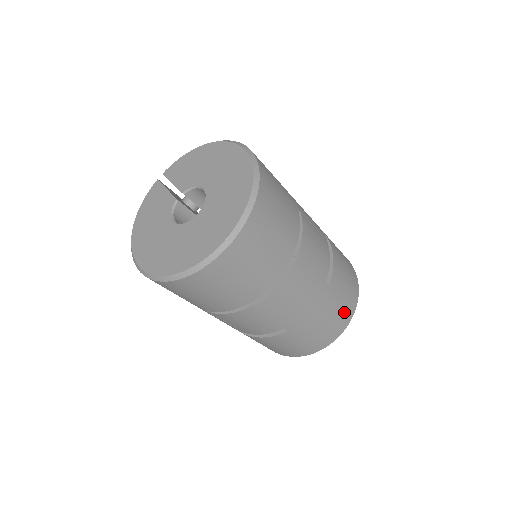
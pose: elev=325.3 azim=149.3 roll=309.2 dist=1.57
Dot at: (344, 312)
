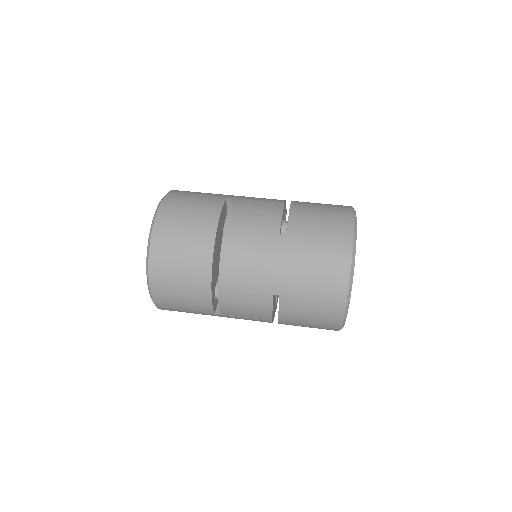
Dot at: (332, 249)
